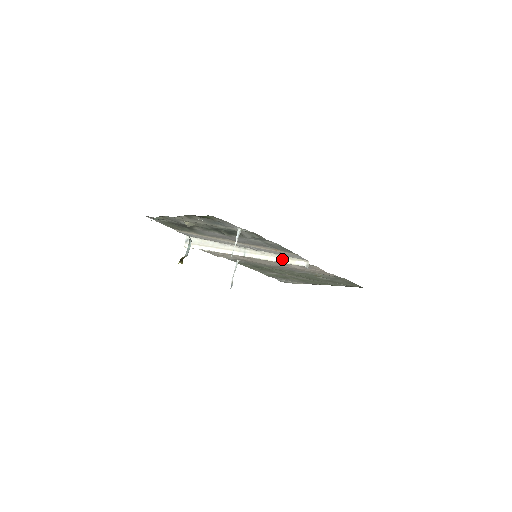
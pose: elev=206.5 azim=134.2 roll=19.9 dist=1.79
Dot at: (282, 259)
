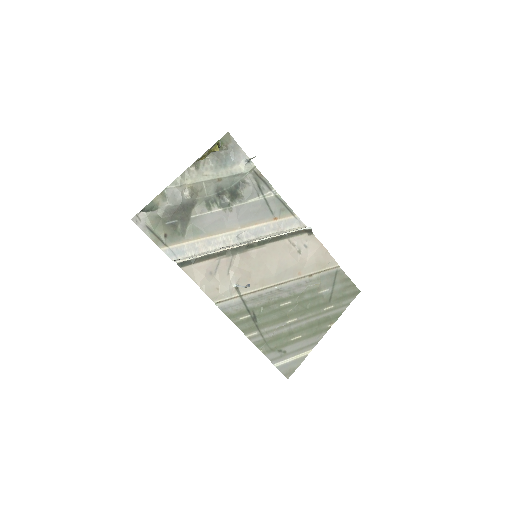
Dot at: (284, 233)
